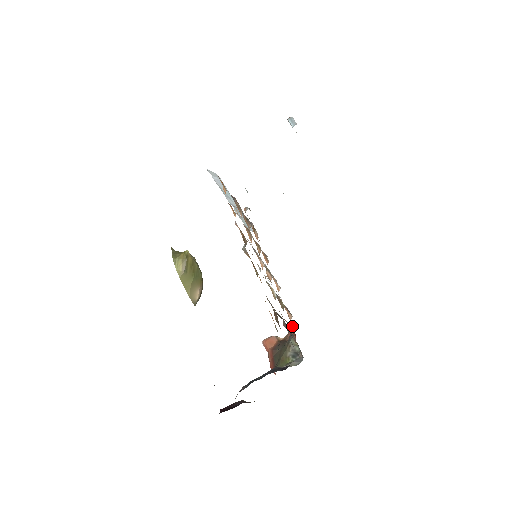
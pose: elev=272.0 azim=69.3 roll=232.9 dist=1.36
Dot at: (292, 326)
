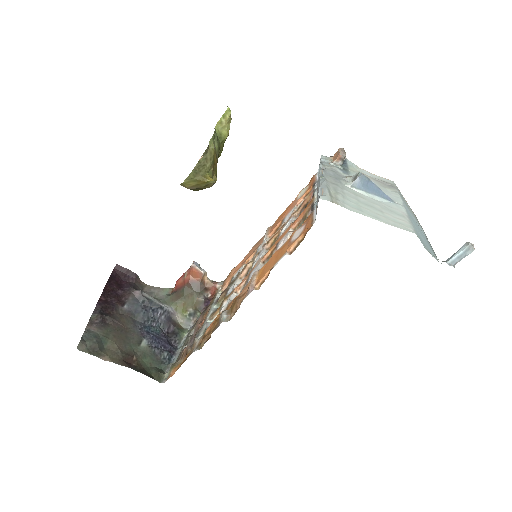
Dot at: (221, 287)
